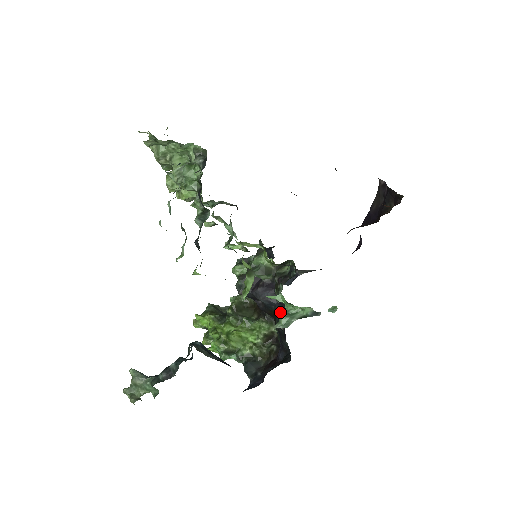
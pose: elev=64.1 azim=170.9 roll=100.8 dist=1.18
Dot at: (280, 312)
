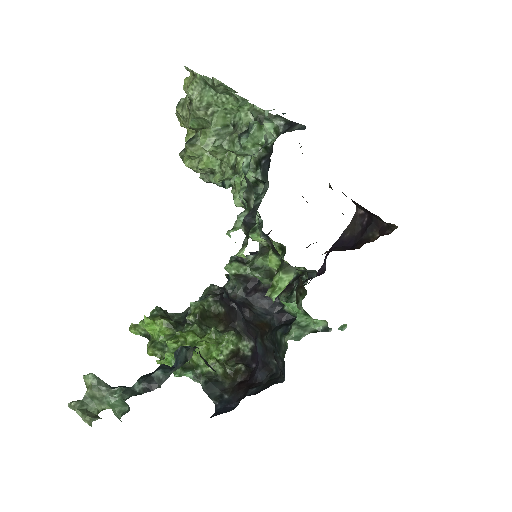
Dot at: (279, 324)
